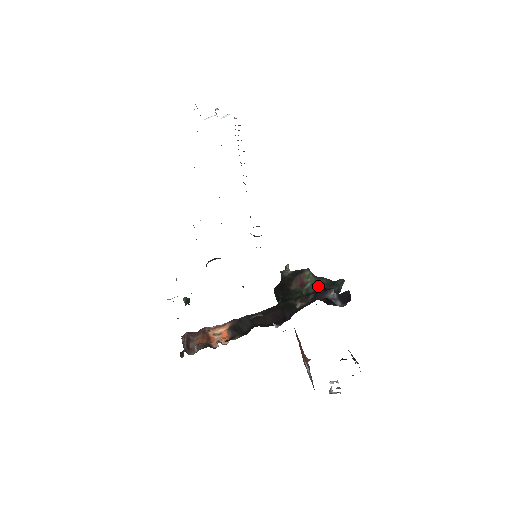
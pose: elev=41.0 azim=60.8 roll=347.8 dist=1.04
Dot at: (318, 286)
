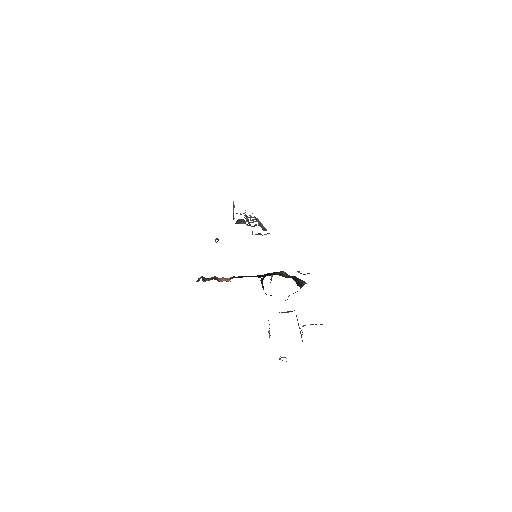
Dot at: occluded
